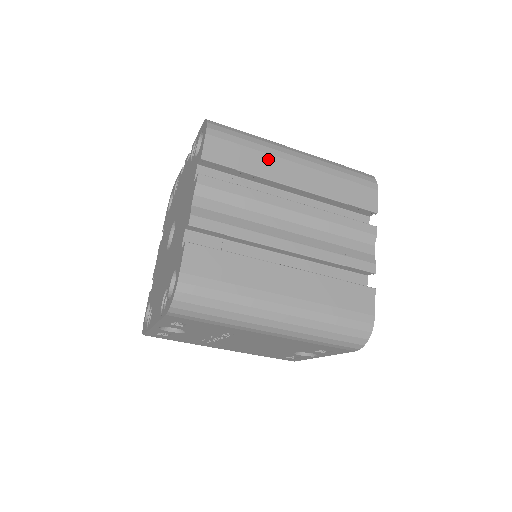
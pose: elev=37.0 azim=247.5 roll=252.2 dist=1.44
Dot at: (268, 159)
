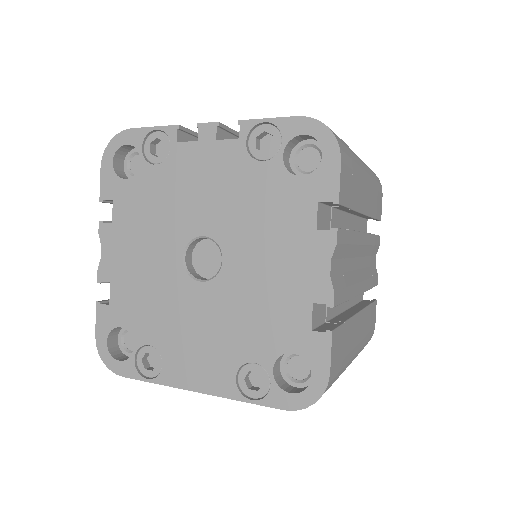
Dot at: (360, 184)
